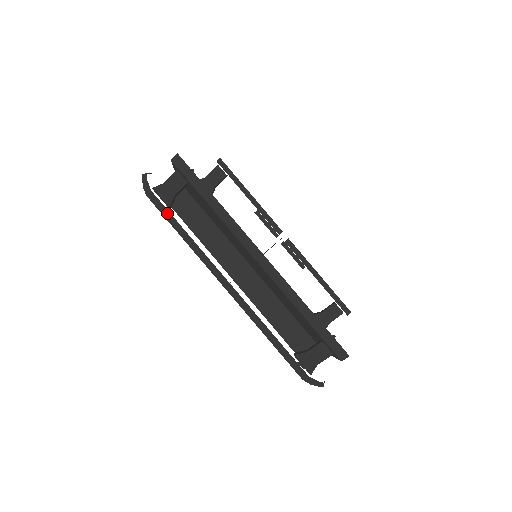
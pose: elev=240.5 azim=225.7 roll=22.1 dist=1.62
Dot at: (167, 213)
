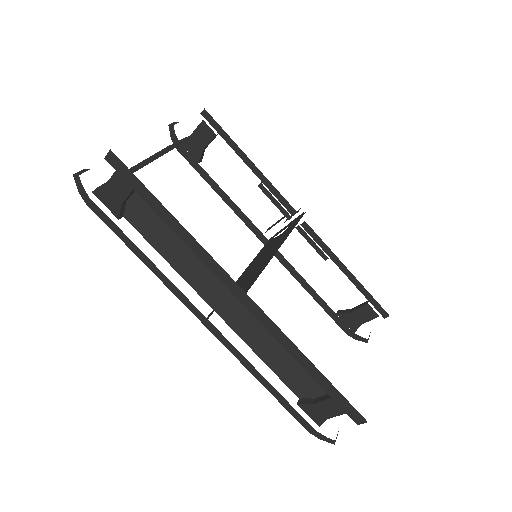
Dot at: (115, 228)
